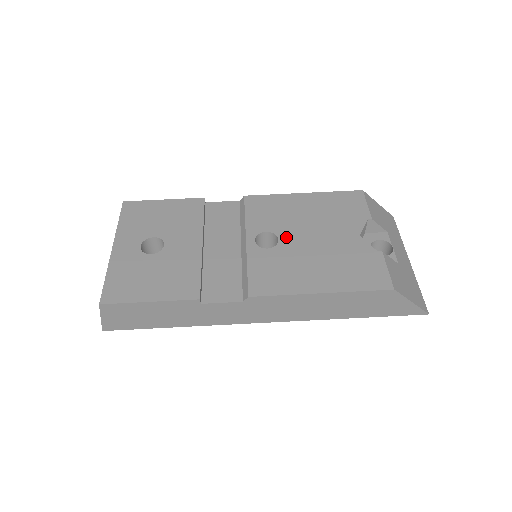
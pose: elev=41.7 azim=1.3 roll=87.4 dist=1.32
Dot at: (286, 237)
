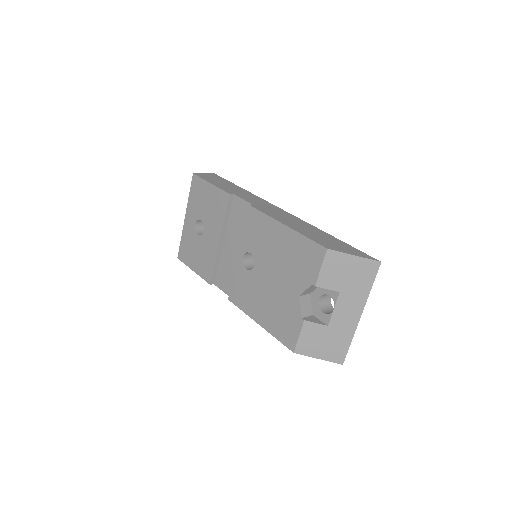
Dot at: (258, 266)
